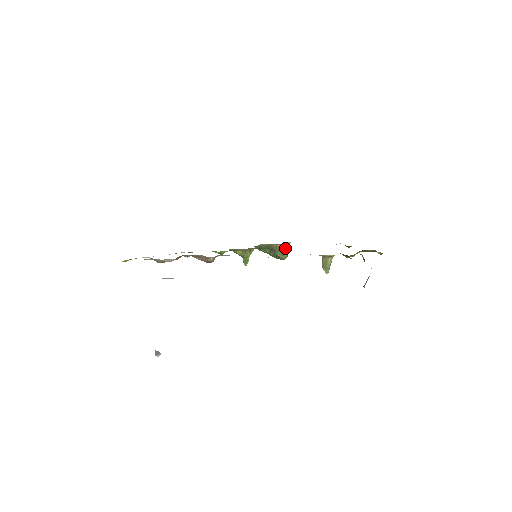
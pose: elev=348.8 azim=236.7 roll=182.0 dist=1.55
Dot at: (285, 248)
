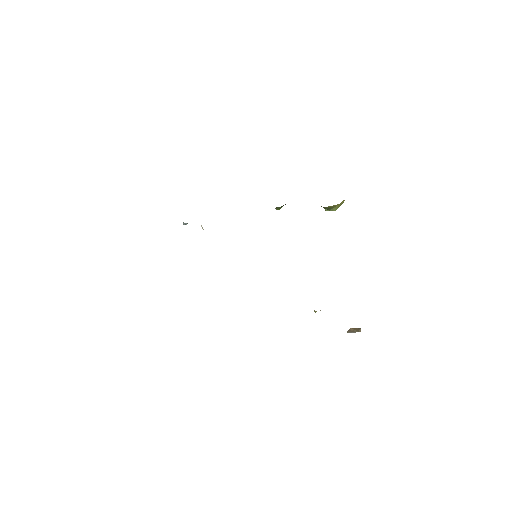
Dot at: (336, 205)
